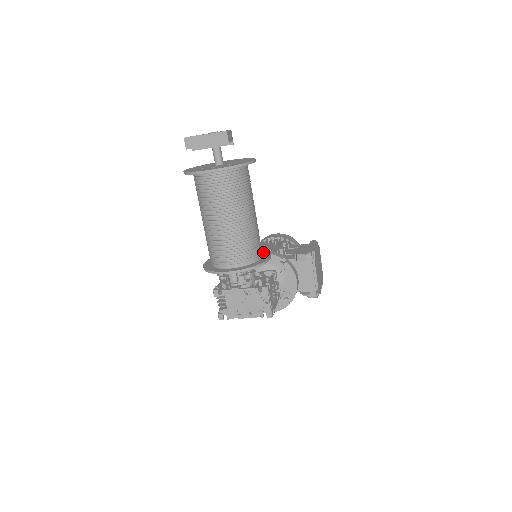
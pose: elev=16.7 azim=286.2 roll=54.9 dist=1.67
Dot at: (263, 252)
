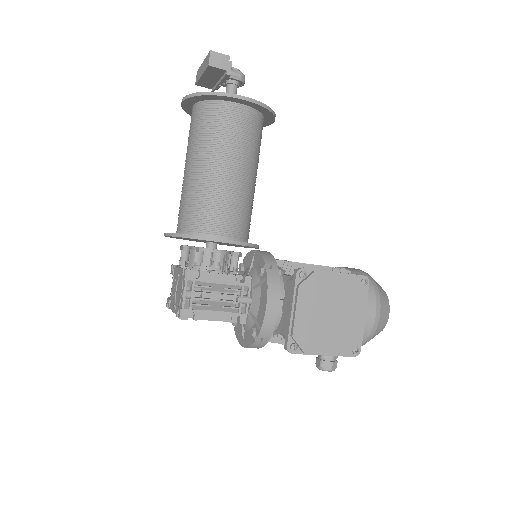
Dot at: occluded
